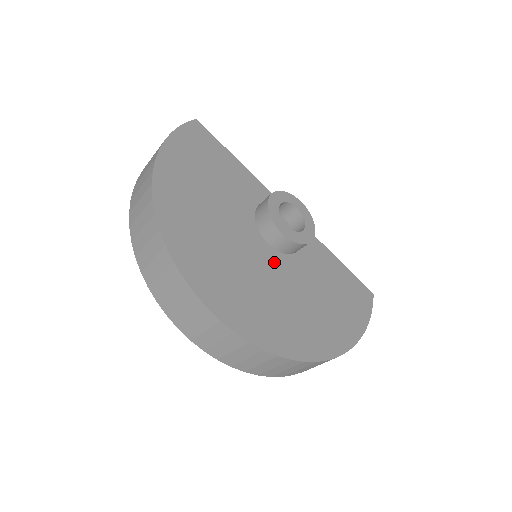
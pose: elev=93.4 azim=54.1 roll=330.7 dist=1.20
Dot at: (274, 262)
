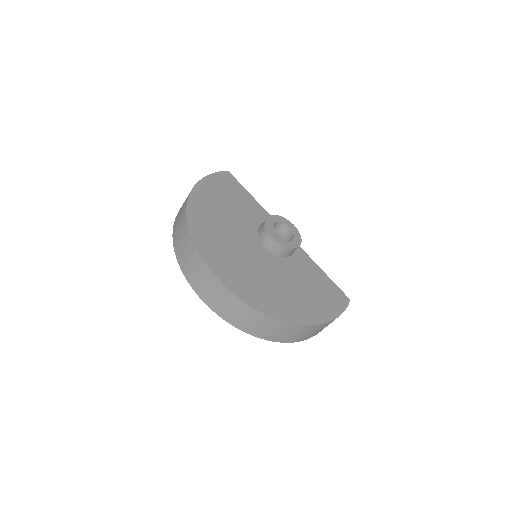
Dot at: (266, 258)
